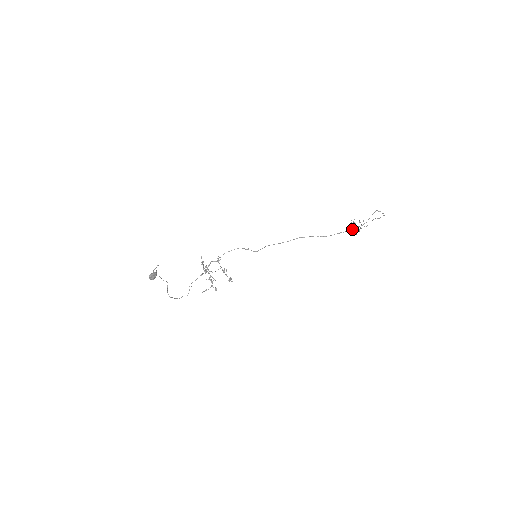
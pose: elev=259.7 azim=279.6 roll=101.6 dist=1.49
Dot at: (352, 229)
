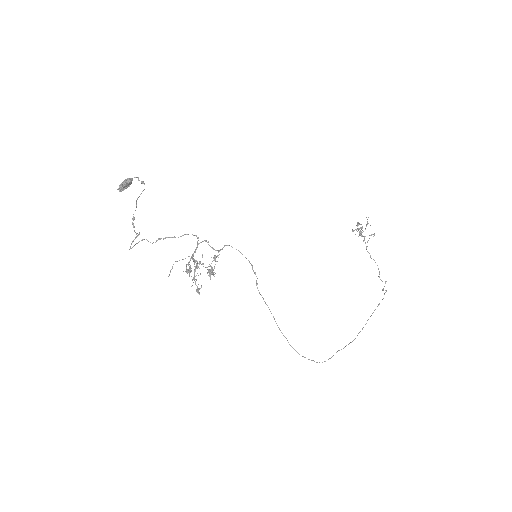
Dot at: occluded
